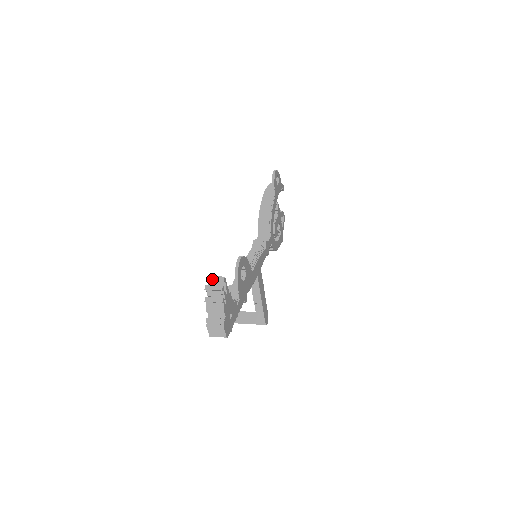
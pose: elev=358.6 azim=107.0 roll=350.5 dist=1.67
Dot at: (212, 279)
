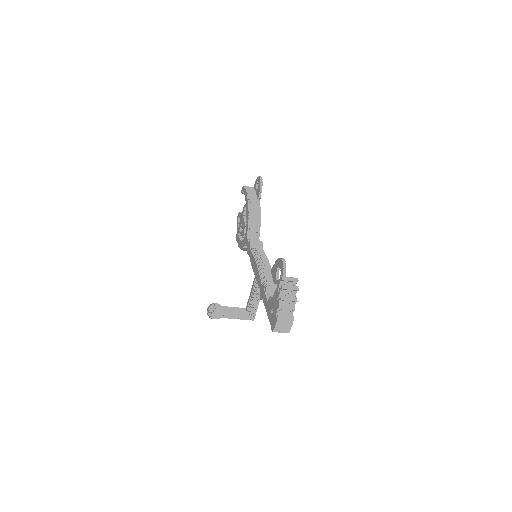
Dot at: (288, 279)
